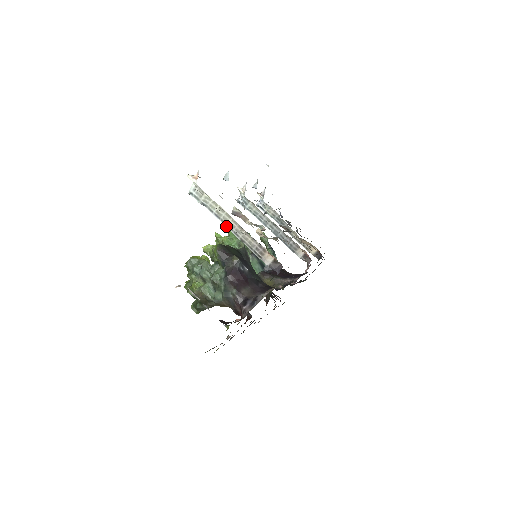
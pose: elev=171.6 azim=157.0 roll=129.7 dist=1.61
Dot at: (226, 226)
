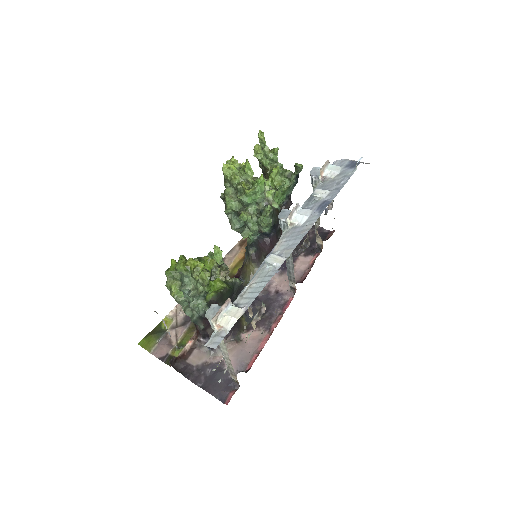
Dot at: (220, 346)
